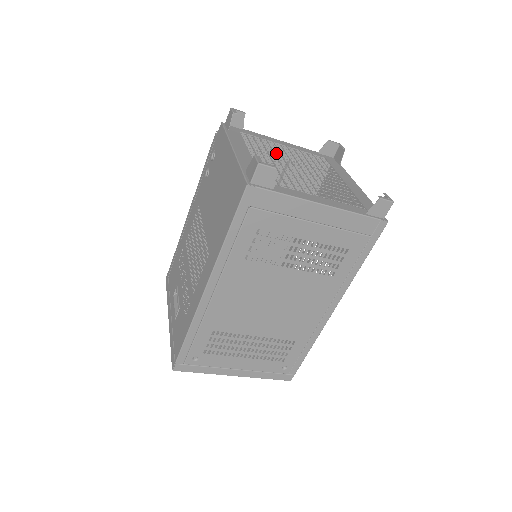
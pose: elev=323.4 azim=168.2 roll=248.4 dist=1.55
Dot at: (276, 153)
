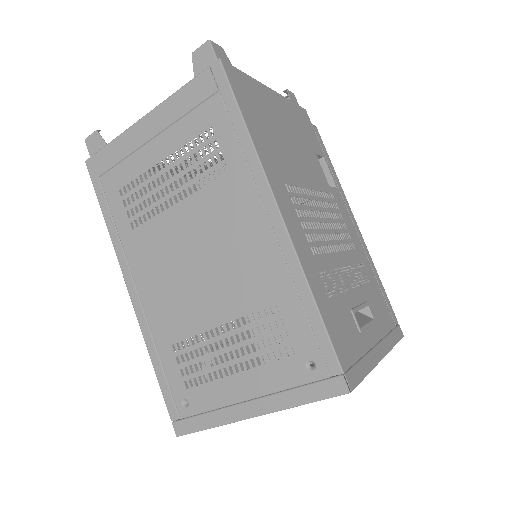
Dot at: occluded
